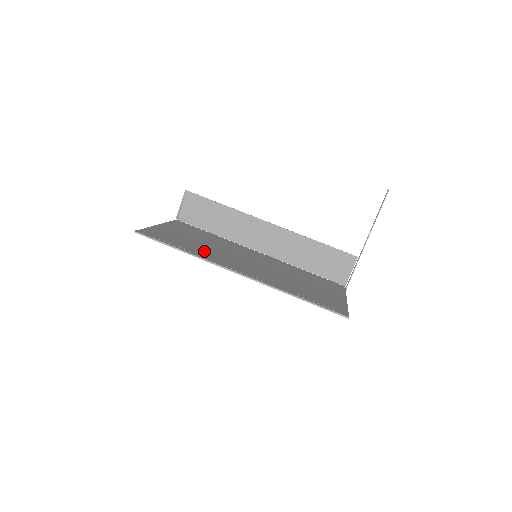
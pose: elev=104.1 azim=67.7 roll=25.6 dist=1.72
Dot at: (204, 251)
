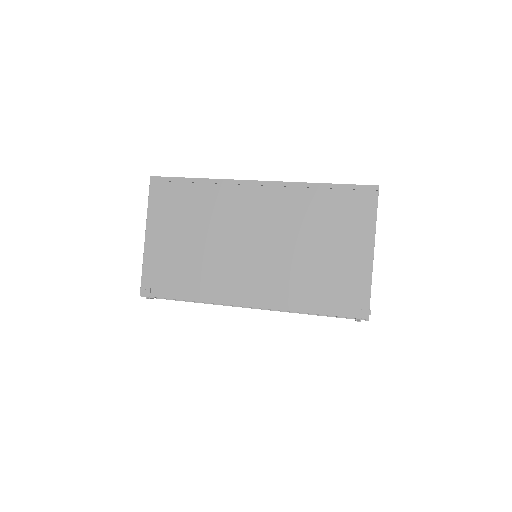
Dot at: (211, 207)
